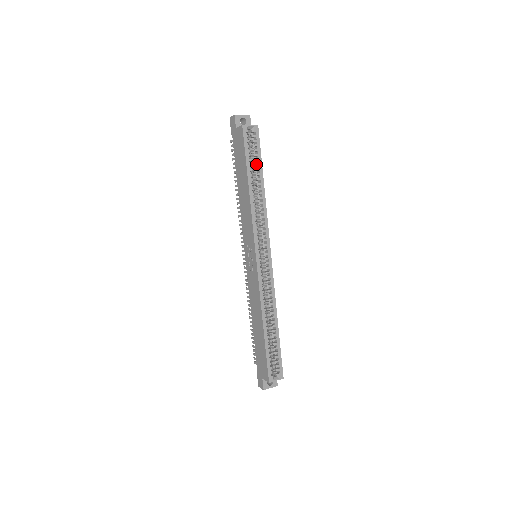
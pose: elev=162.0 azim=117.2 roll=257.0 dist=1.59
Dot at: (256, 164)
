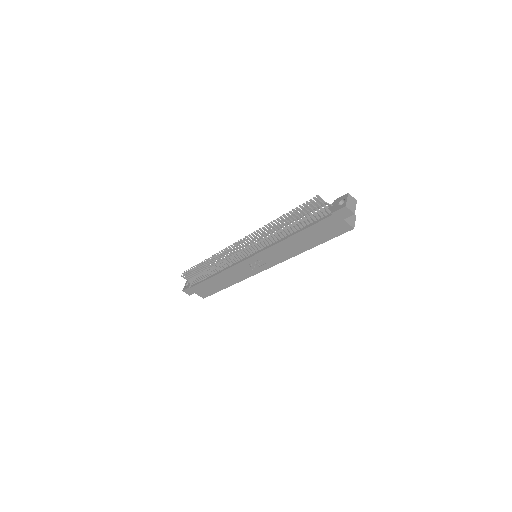
Dot at: occluded
